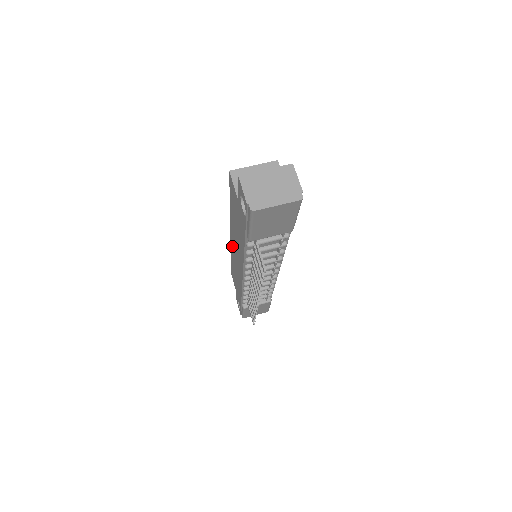
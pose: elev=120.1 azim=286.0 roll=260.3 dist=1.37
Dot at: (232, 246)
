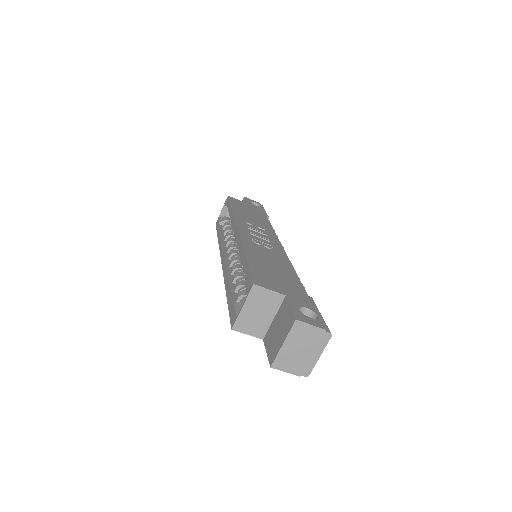
Dot at: occluded
